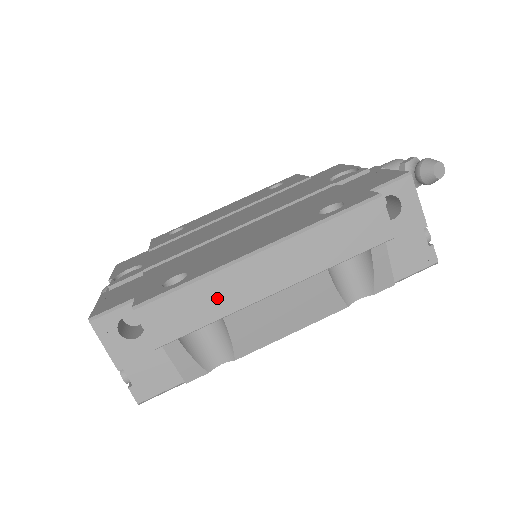
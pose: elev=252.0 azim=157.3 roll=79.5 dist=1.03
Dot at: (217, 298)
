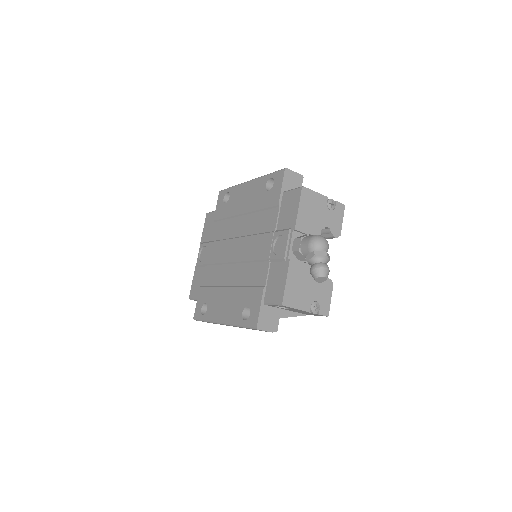
Dot at: occluded
